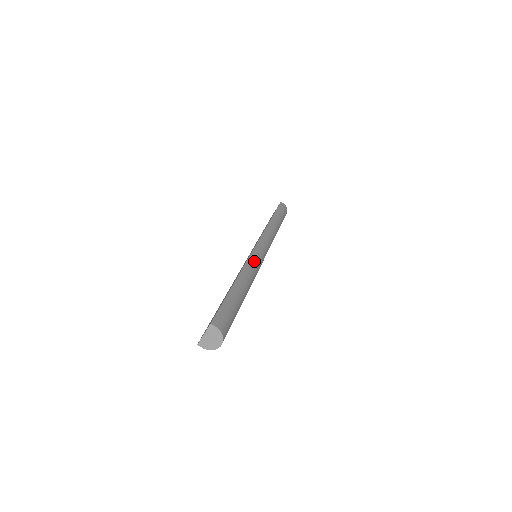
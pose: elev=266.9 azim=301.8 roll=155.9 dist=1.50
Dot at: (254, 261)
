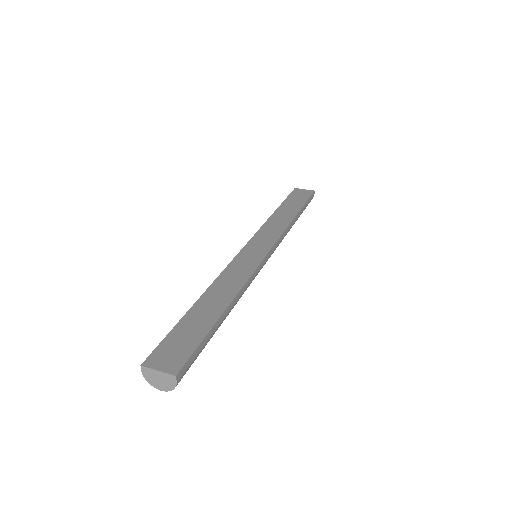
Dot at: (254, 278)
